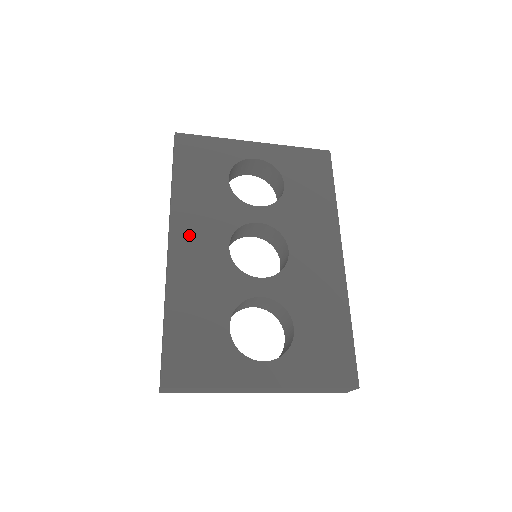
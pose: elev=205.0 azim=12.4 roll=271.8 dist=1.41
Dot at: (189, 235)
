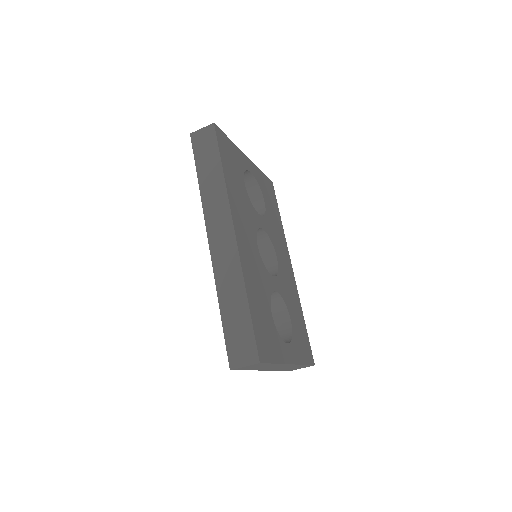
Dot at: (241, 227)
